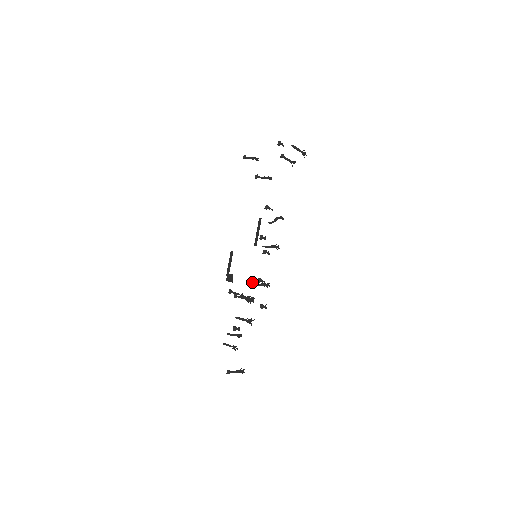
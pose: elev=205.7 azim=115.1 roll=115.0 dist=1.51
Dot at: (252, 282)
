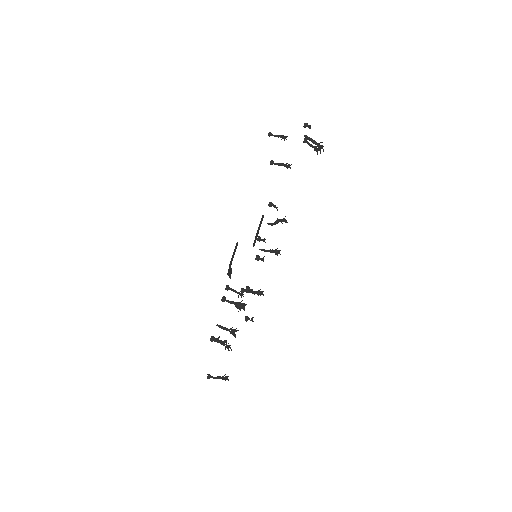
Dot at: (242, 288)
